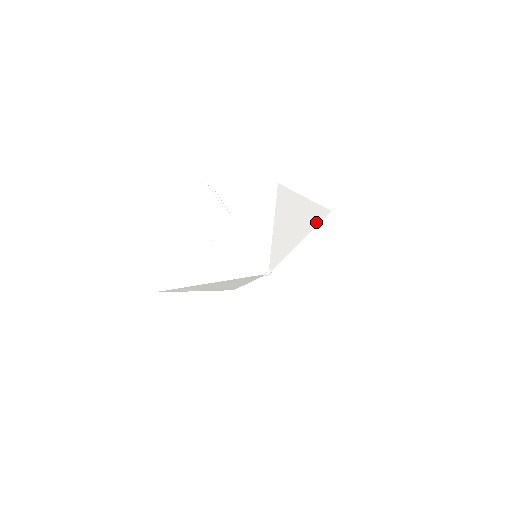
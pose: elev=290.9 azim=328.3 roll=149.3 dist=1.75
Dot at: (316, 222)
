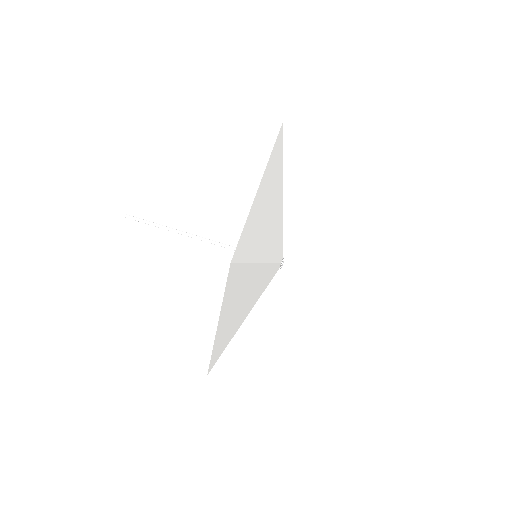
Dot at: (280, 159)
